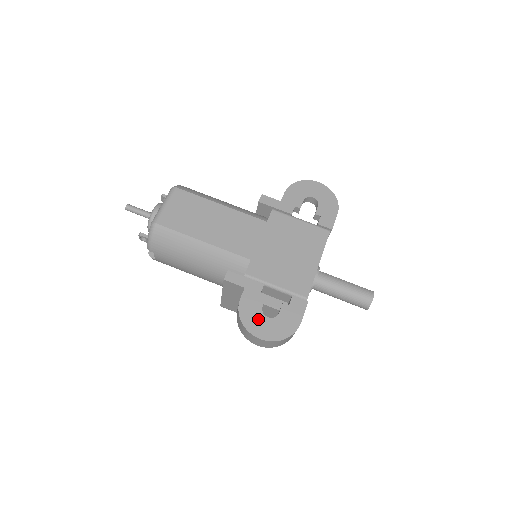
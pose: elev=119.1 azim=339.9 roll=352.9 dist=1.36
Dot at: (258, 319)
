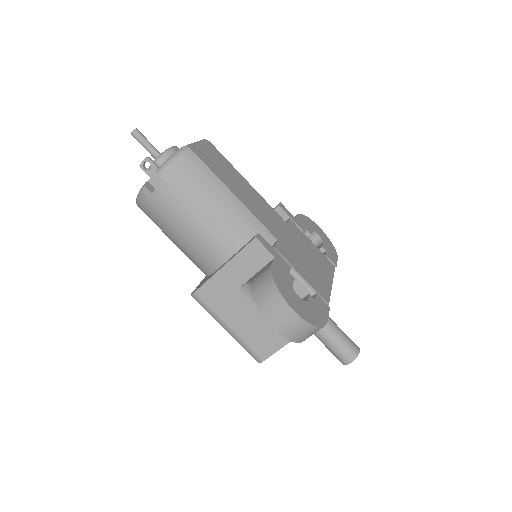
Dot at: (290, 292)
